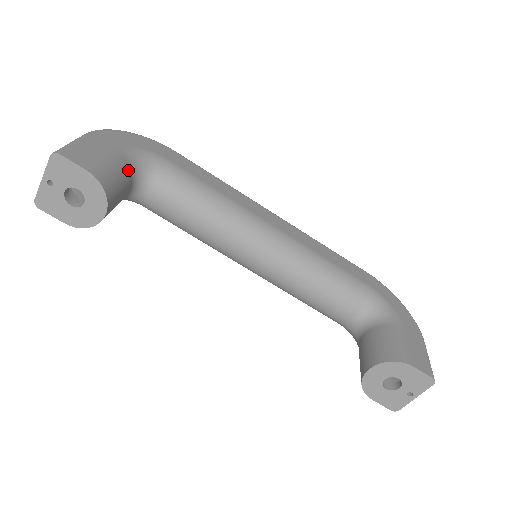
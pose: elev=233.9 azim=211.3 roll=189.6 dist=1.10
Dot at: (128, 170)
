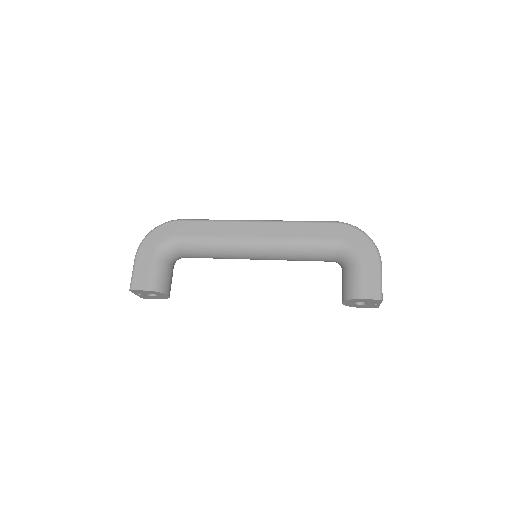
Dot at: (164, 262)
